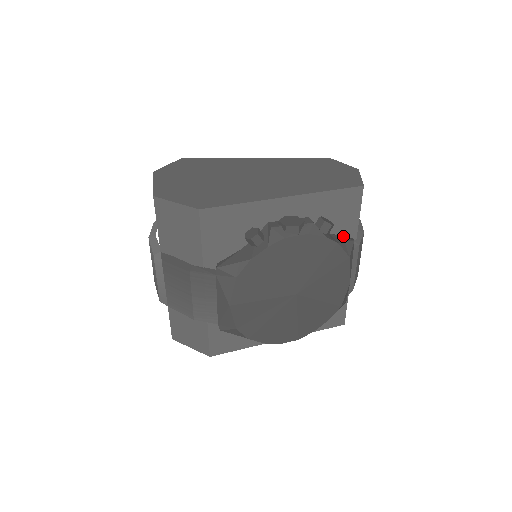
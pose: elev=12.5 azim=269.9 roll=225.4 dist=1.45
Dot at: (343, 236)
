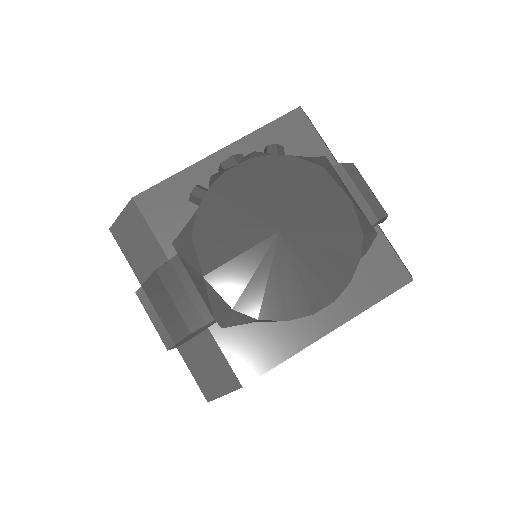
Dot at: occluded
